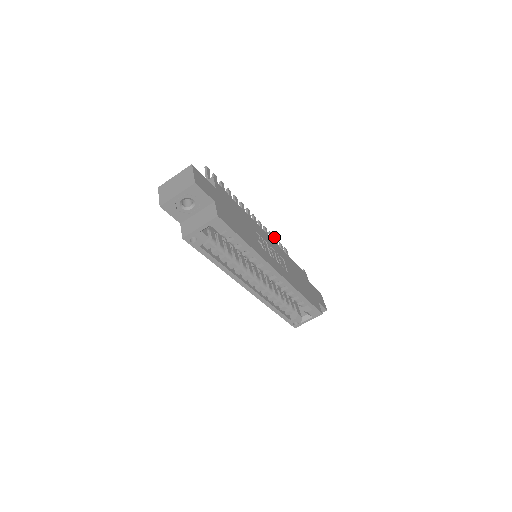
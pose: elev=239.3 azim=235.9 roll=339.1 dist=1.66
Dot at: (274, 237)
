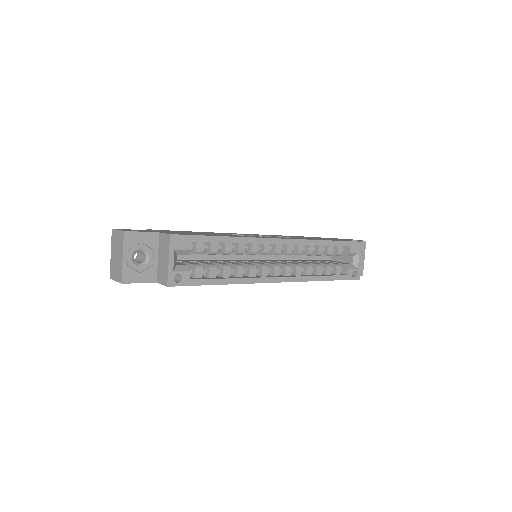
Dot at: occluded
